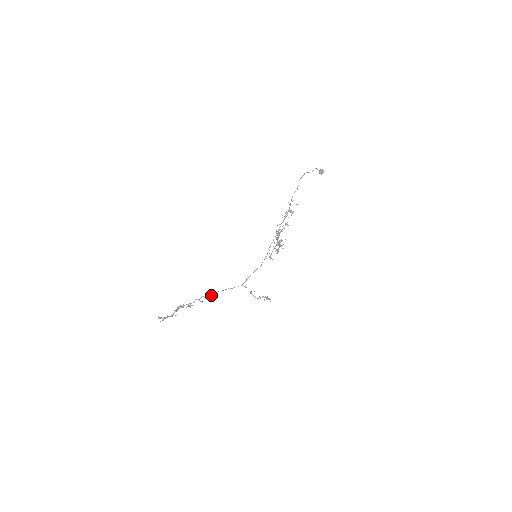
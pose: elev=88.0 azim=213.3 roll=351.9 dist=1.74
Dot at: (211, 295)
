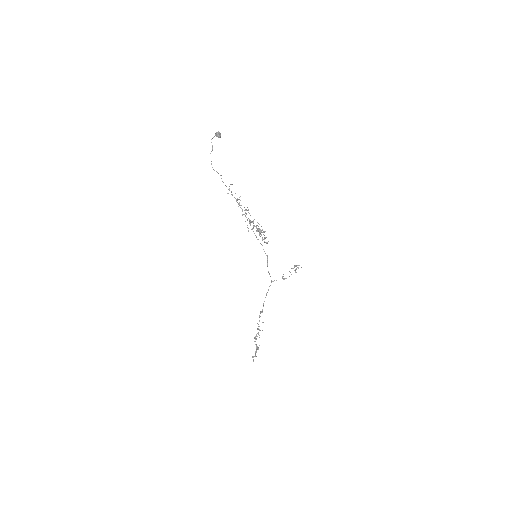
Dot at: (262, 311)
